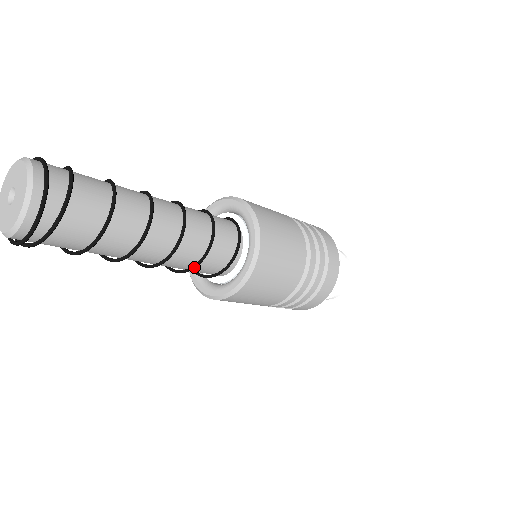
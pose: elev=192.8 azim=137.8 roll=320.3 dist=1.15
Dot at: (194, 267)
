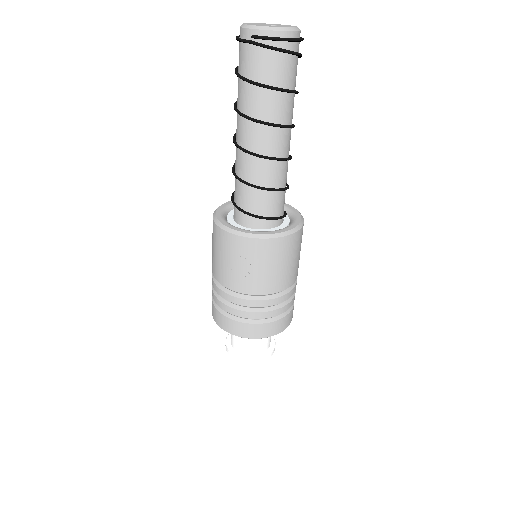
Dot at: (278, 189)
